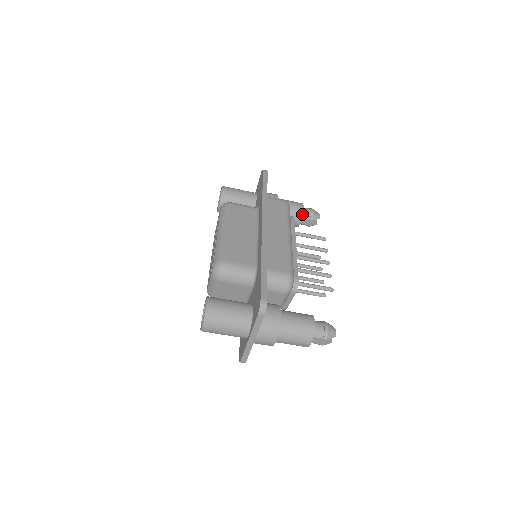
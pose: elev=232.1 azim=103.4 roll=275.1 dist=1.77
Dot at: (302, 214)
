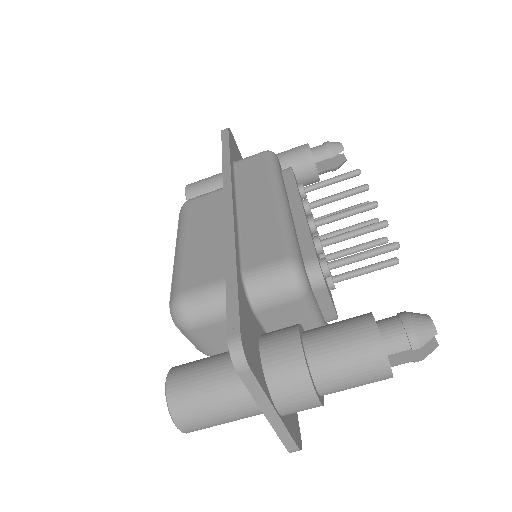
Dot at: (312, 157)
